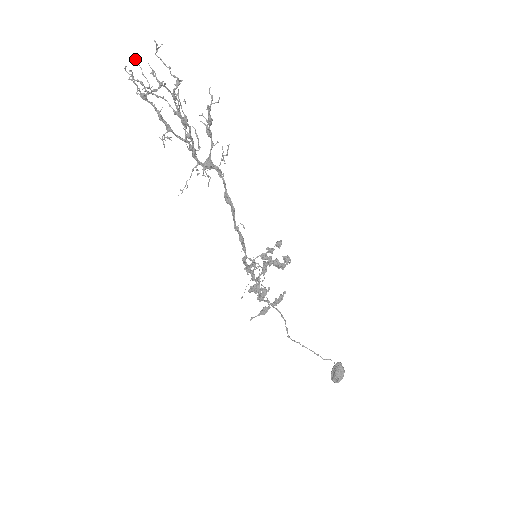
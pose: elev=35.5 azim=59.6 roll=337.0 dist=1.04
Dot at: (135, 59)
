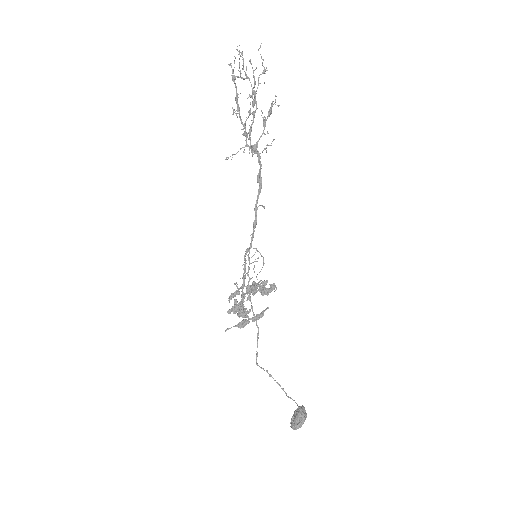
Dot at: (241, 52)
